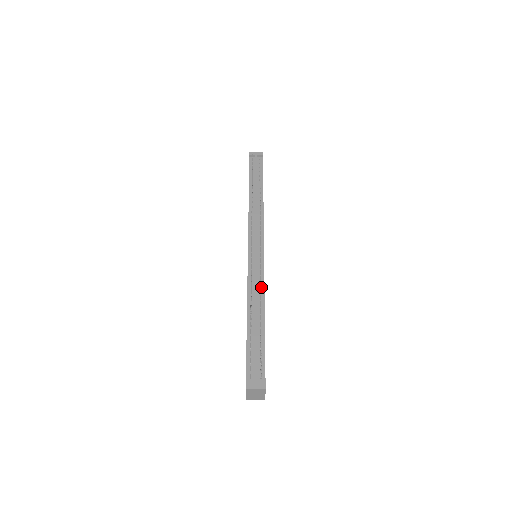
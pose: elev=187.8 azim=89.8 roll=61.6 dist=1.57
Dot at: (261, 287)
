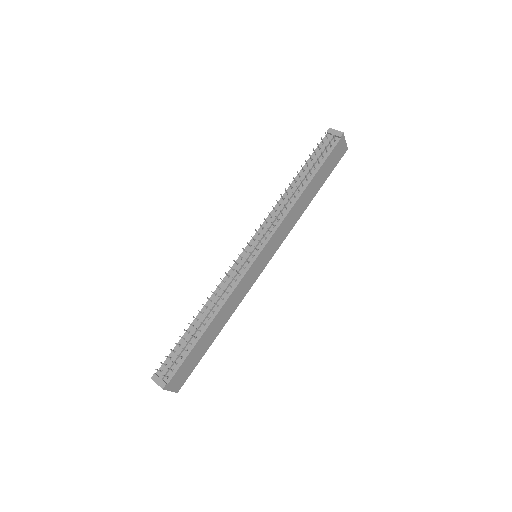
Dot at: (228, 294)
